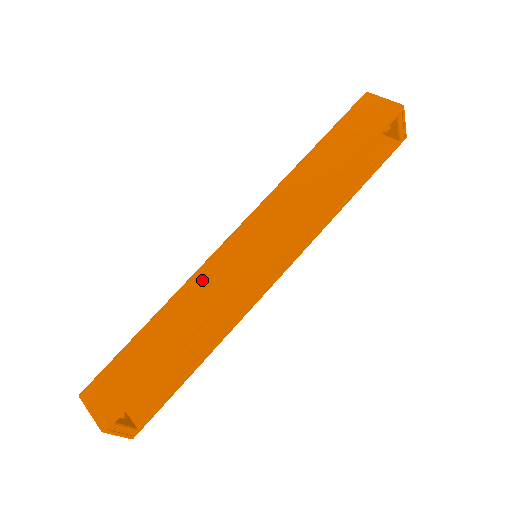
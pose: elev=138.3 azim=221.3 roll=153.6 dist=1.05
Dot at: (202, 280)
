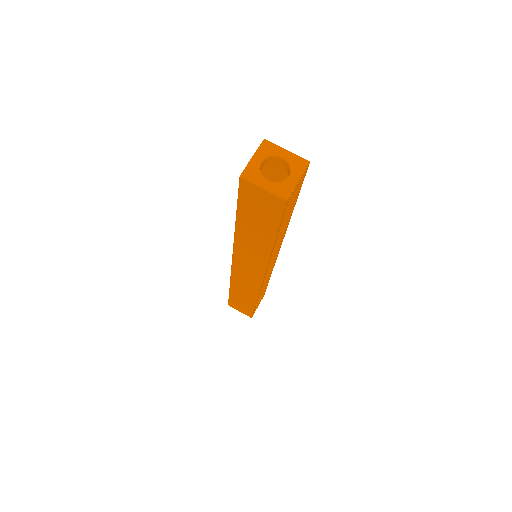
Dot at: (238, 281)
